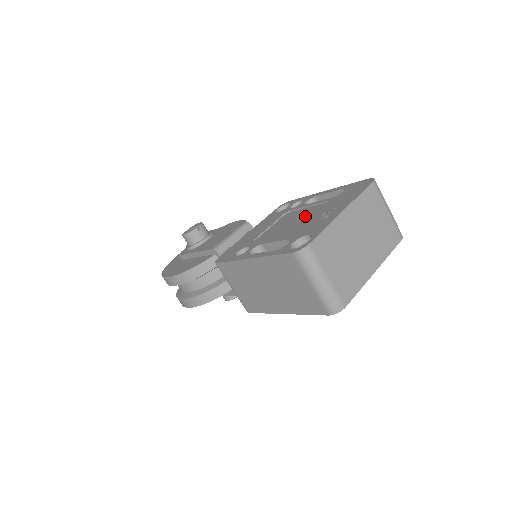
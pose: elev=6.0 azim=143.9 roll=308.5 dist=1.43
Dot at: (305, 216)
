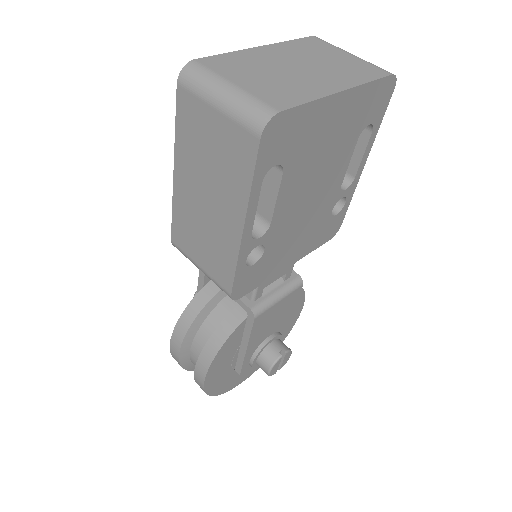
Dot at: occluded
